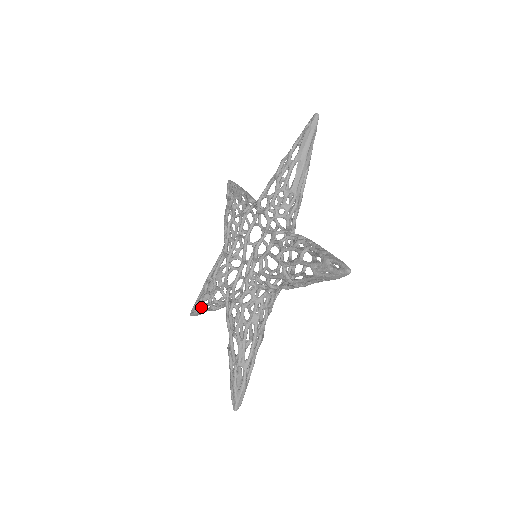
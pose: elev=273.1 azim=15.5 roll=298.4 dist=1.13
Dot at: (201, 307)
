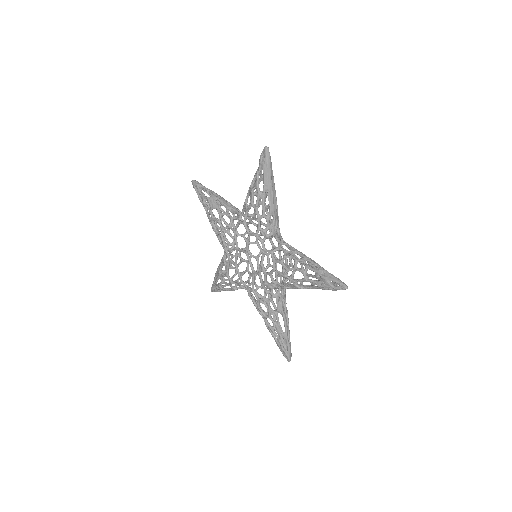
Dot at: occluded
